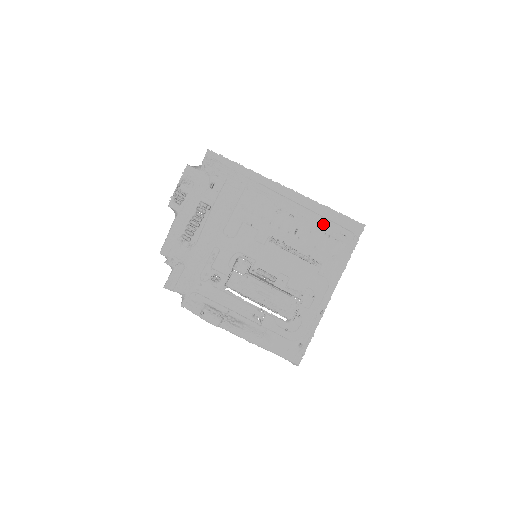
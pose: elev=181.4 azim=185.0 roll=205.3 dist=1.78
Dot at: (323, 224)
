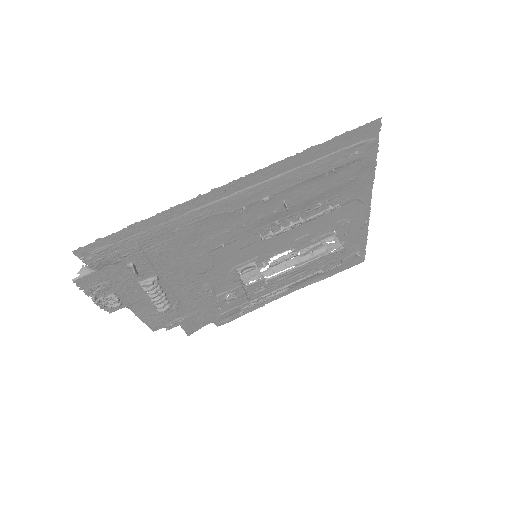
Dot at: (316, 169)
